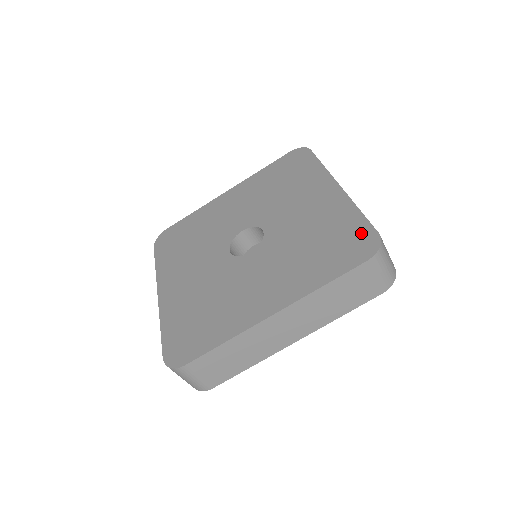
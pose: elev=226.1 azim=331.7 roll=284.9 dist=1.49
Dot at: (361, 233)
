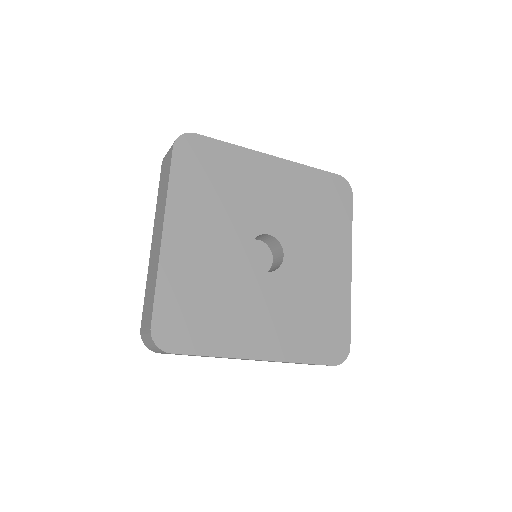
Dot at: (342, 336)
